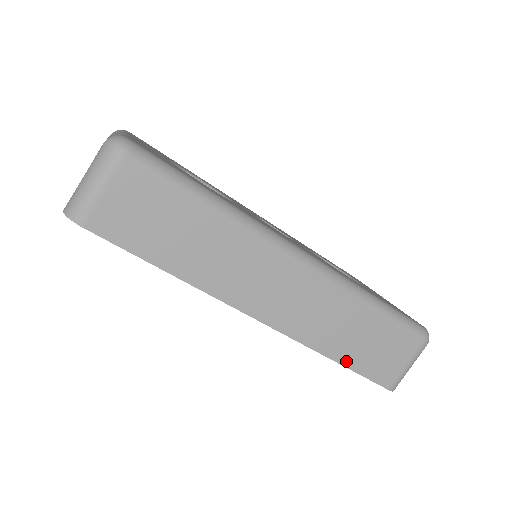
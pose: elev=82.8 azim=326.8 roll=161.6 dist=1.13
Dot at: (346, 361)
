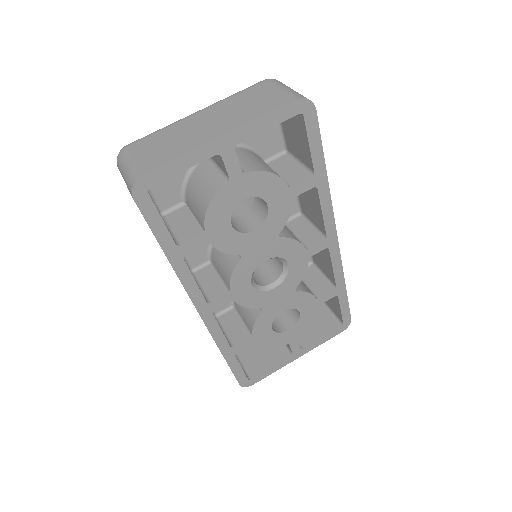
Dot at: occluded
